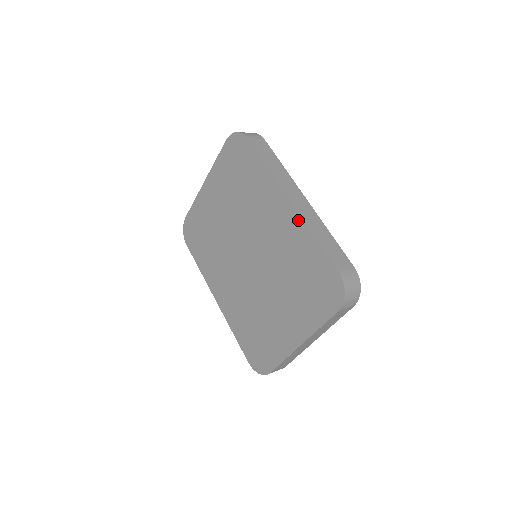
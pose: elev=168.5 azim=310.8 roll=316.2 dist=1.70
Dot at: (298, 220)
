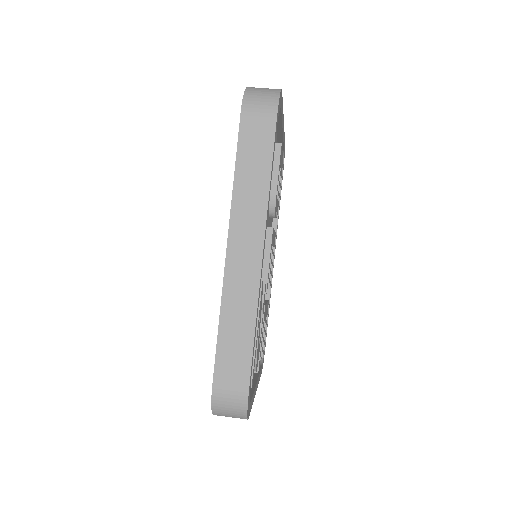
Dot at: (224, 283)
